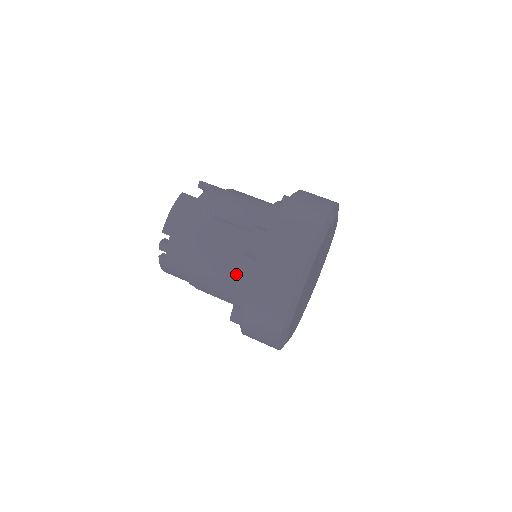
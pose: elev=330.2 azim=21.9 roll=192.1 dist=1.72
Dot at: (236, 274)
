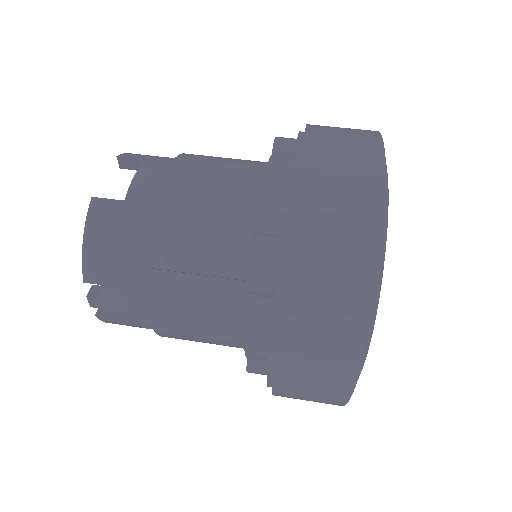
Dot at: (239, 322)
